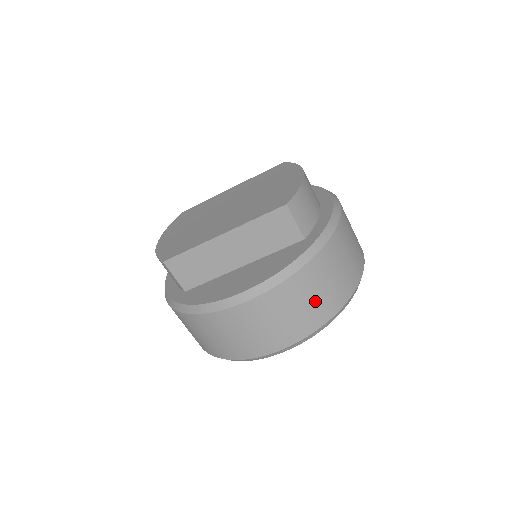
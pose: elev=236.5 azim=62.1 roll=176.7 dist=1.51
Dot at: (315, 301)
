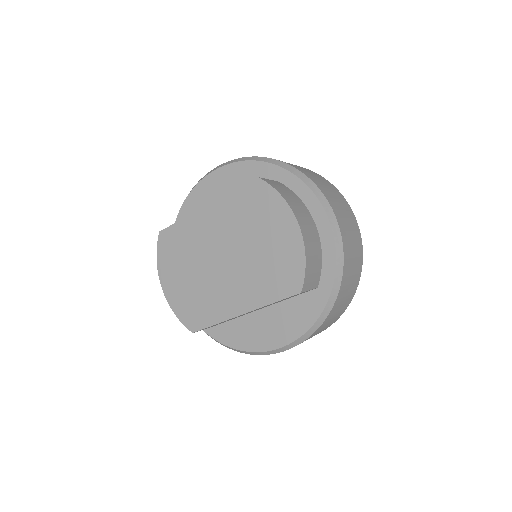
Dot at: (334, 318)
